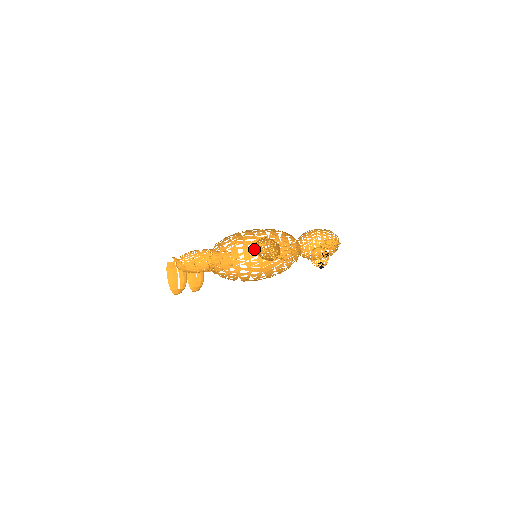
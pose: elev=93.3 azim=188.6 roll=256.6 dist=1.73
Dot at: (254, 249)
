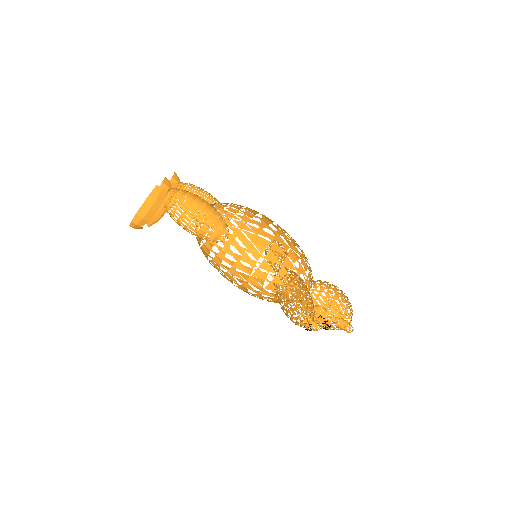
Dot at: (251, 228)
